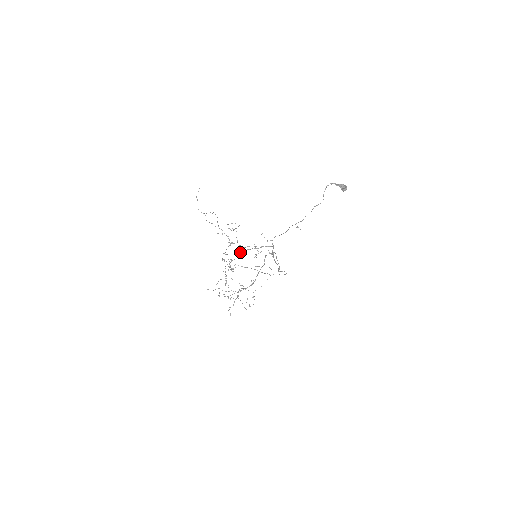
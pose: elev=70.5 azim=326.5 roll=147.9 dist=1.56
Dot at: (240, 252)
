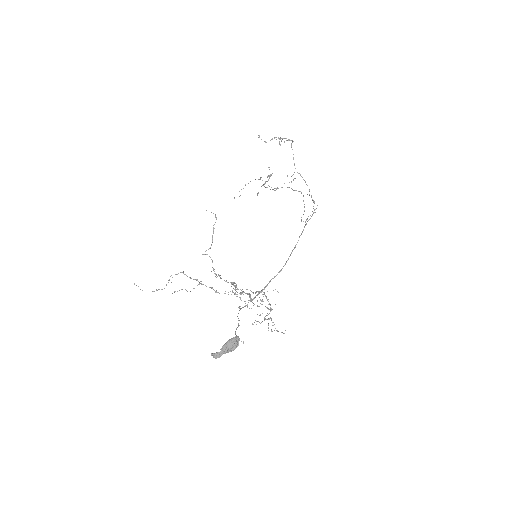
Dot at: occluded
